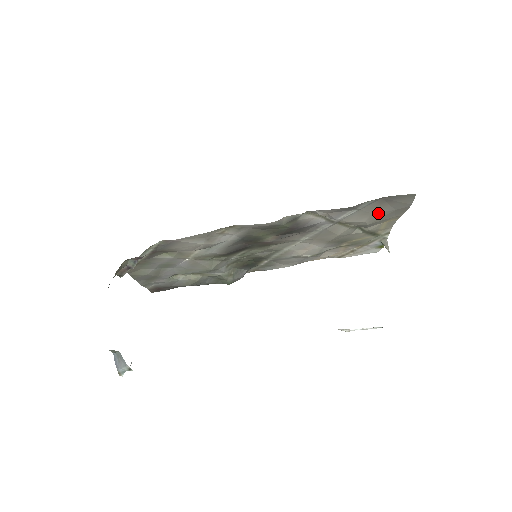
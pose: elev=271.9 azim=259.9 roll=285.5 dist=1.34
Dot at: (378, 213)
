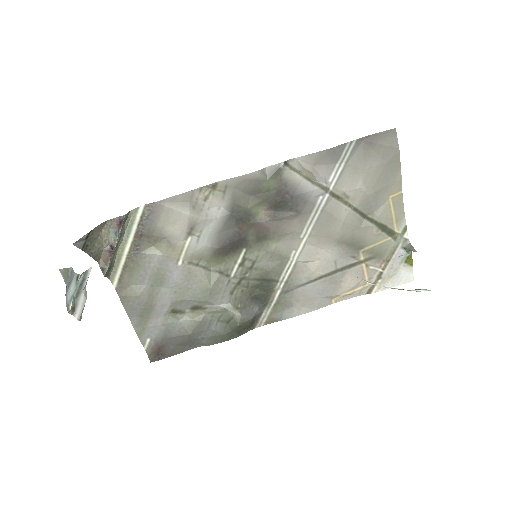
Dot at: (370, 169)
